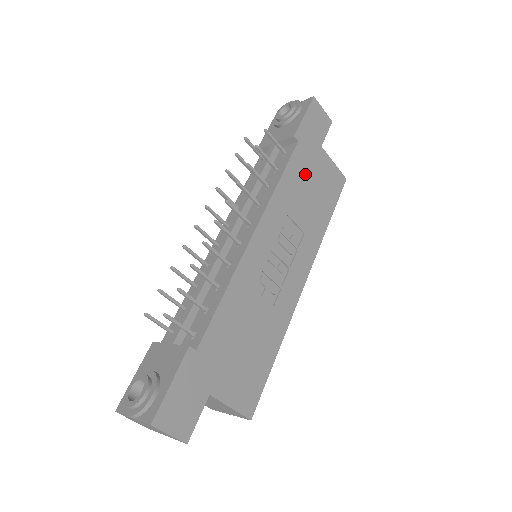
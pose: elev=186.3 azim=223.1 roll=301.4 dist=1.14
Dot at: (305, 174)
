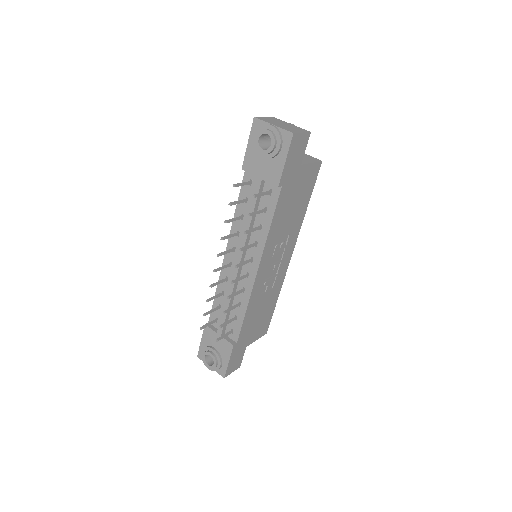
Dot at: (288, 200)
